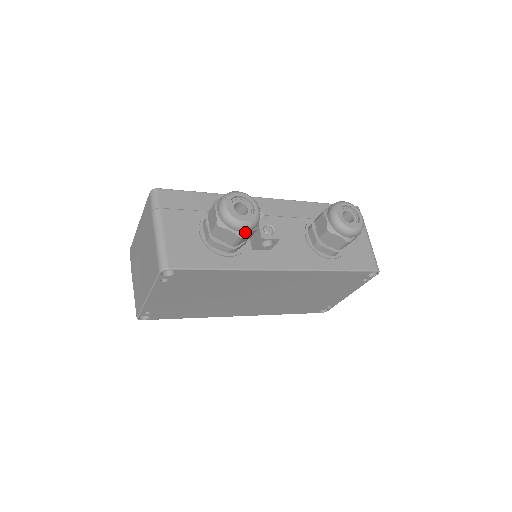
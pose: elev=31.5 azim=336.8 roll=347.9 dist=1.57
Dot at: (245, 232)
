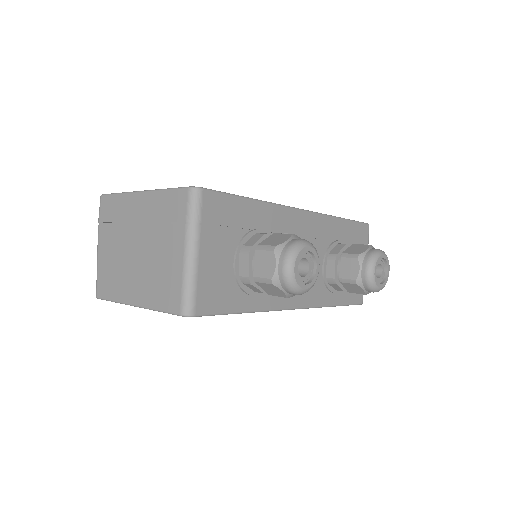
Dot at: occluded
